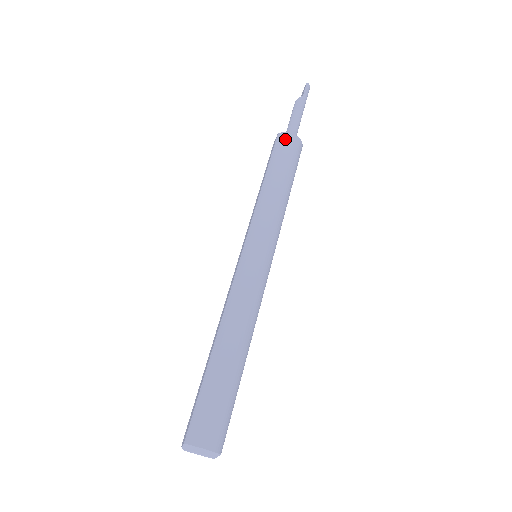
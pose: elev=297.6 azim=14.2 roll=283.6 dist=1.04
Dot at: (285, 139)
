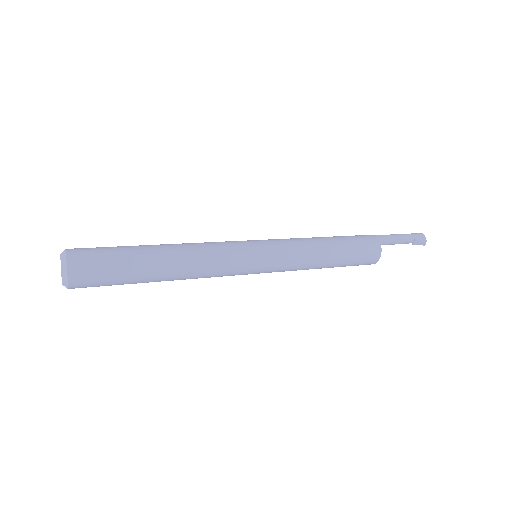
Dot at: occluded
